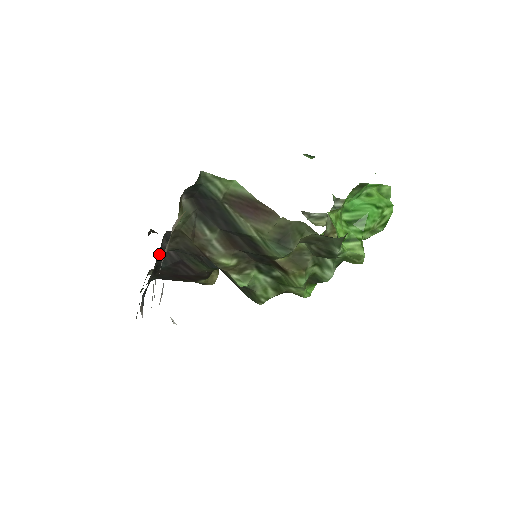
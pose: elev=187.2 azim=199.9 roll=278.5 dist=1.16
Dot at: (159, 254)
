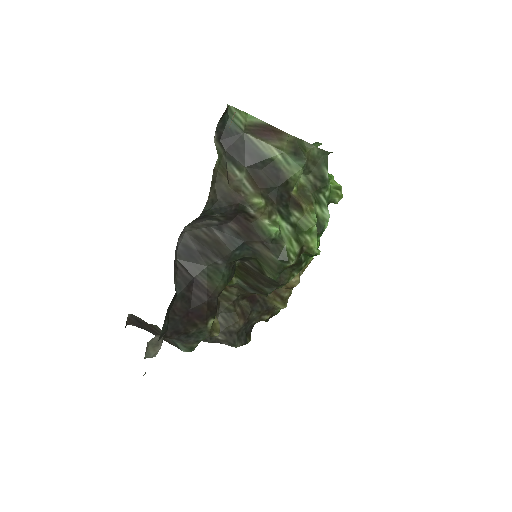
Dot at: occluded
